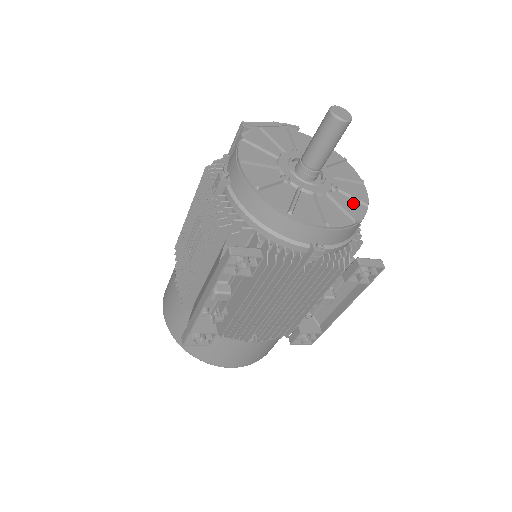
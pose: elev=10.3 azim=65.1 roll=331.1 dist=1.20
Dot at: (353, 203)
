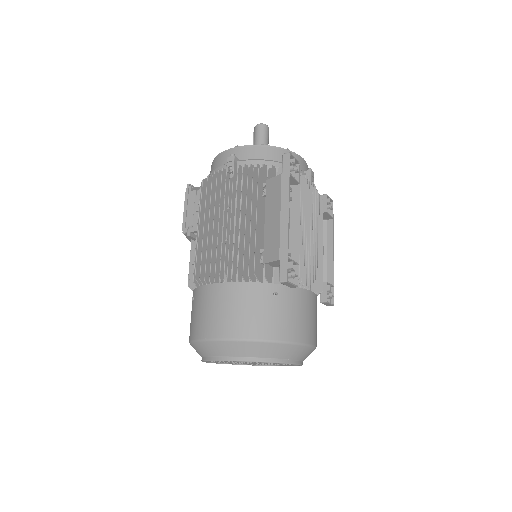
Dot at: occluded
